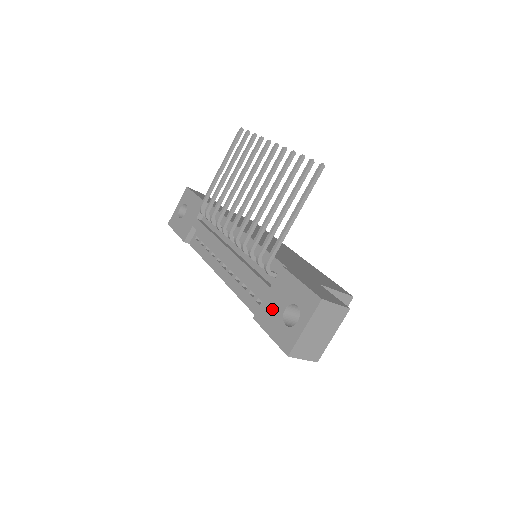
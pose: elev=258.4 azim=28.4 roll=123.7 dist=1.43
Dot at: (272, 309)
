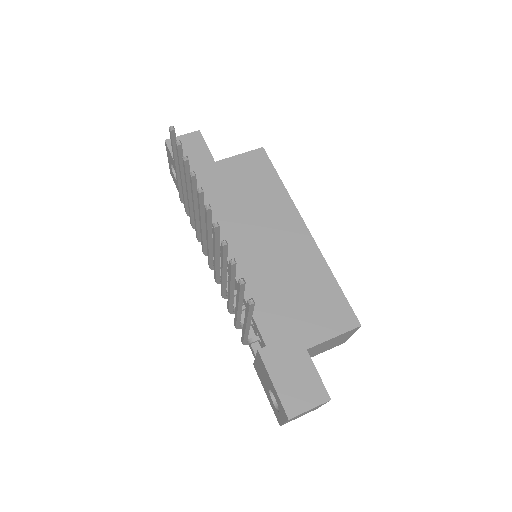
Dot at: (262, 377)
